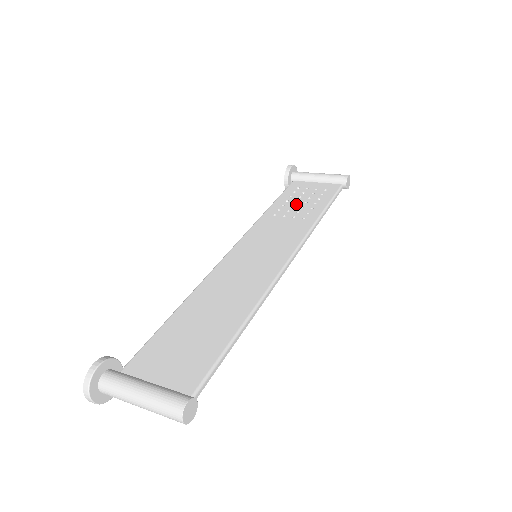
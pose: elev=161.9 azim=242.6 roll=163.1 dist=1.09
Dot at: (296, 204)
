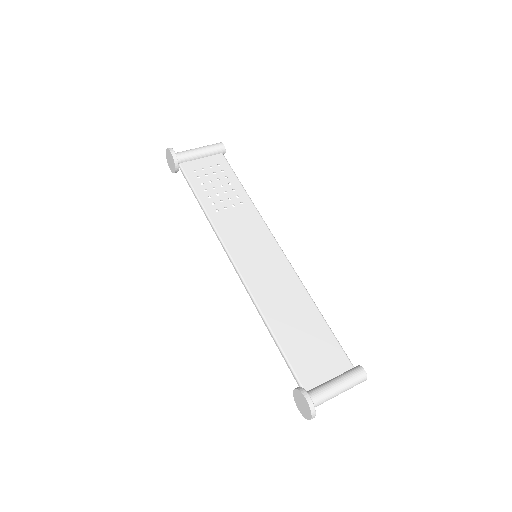
Dot at: (218, 191)
